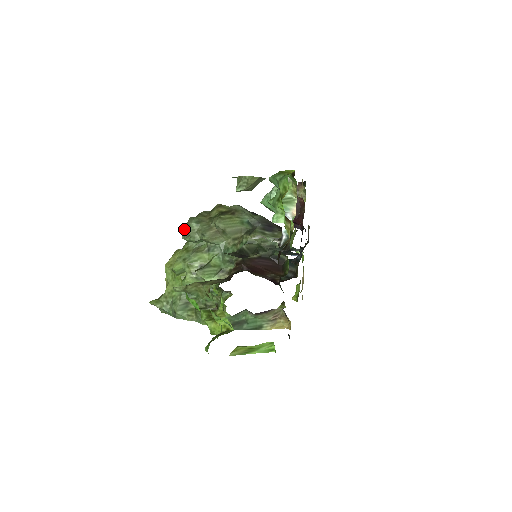
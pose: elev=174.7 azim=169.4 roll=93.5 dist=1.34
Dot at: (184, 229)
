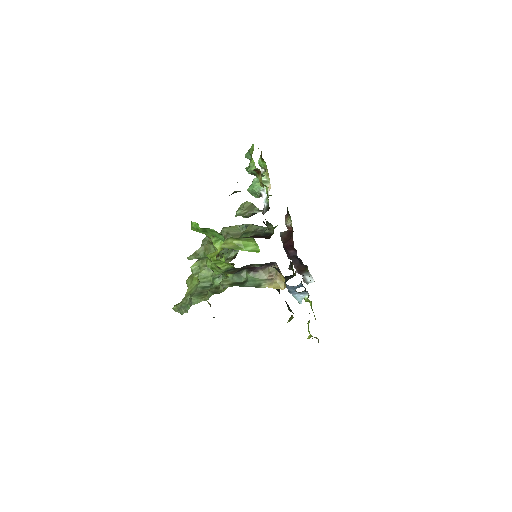
Dot at: occluded
